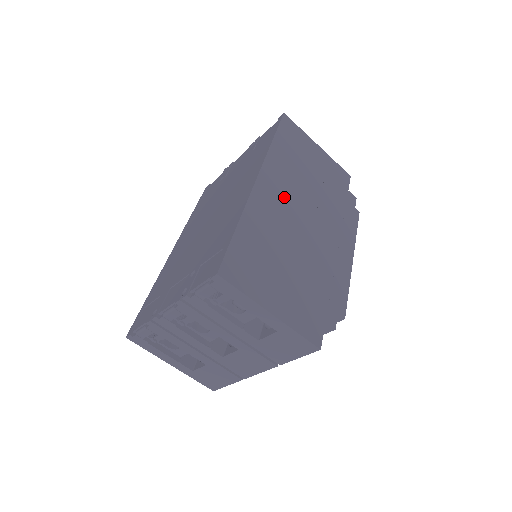
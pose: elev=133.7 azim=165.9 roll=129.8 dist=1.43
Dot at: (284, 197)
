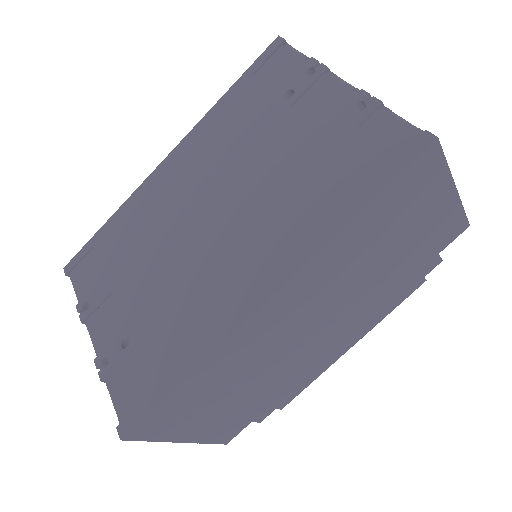
Dot at: (299, 312)
